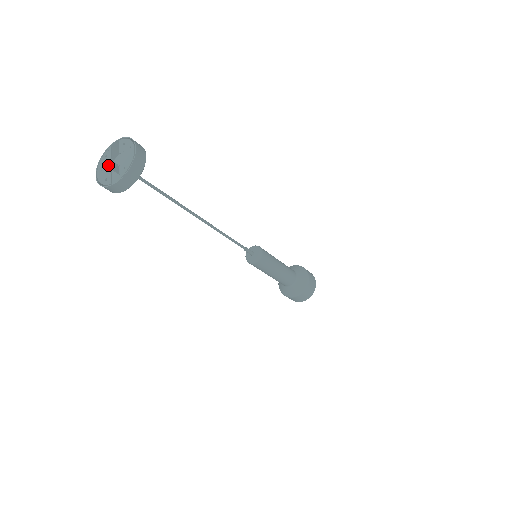
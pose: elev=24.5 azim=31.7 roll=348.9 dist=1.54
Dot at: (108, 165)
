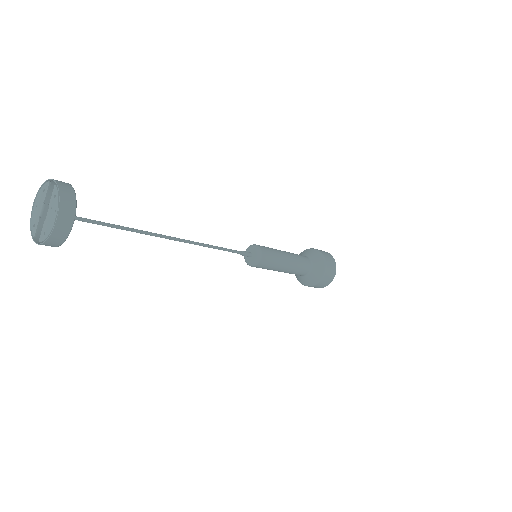
Dot at: (40, 207)
